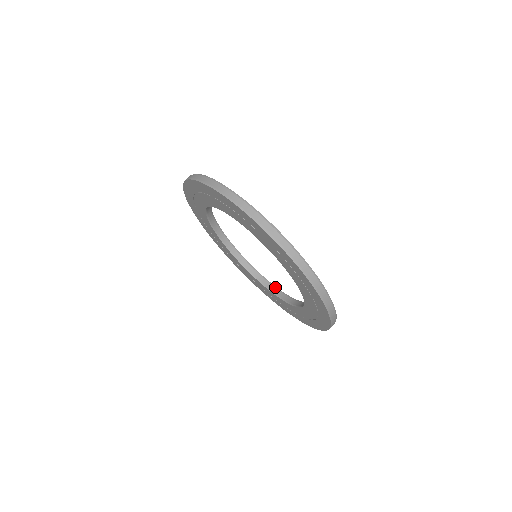
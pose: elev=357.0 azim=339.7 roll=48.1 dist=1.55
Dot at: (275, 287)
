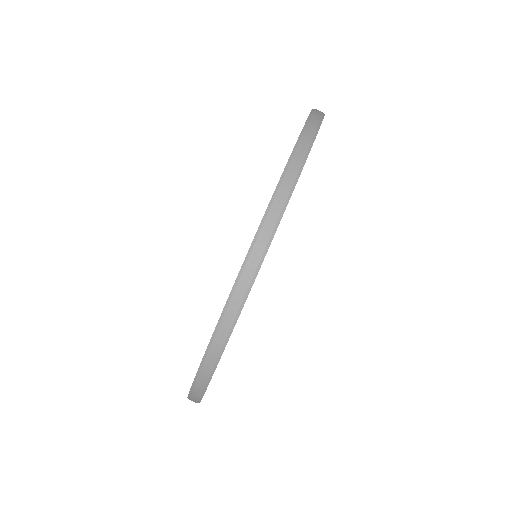
Dot at: occluded
